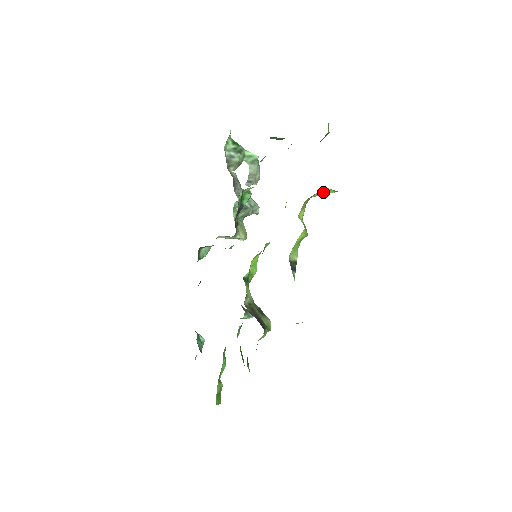
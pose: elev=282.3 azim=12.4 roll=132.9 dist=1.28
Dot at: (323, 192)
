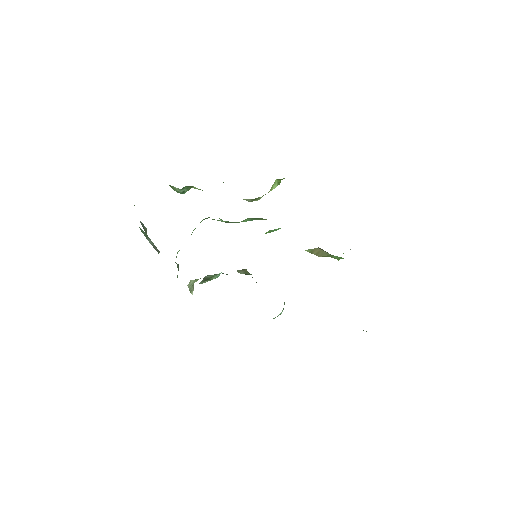
Dot at: (272, 187)
